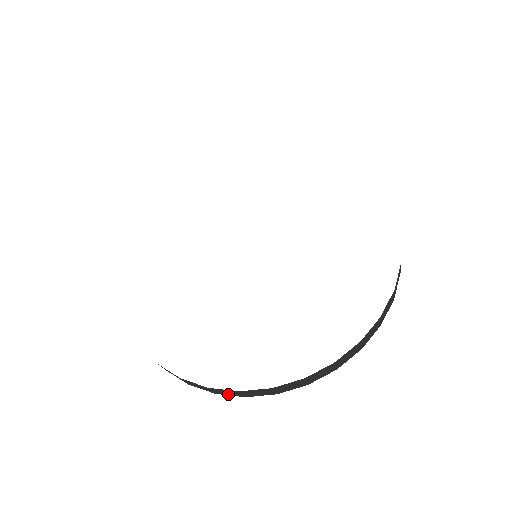
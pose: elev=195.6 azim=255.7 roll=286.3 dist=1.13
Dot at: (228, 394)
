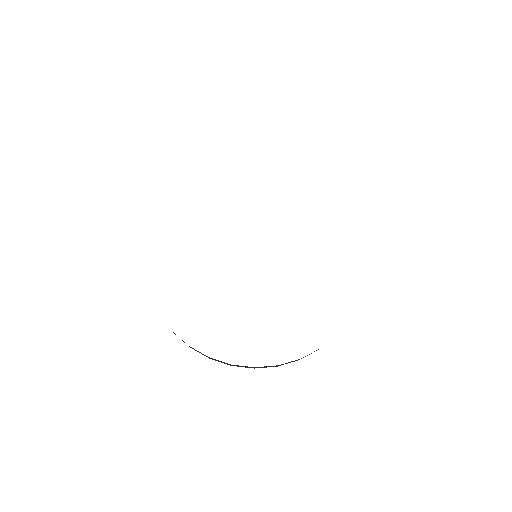
Dot at: occluded
